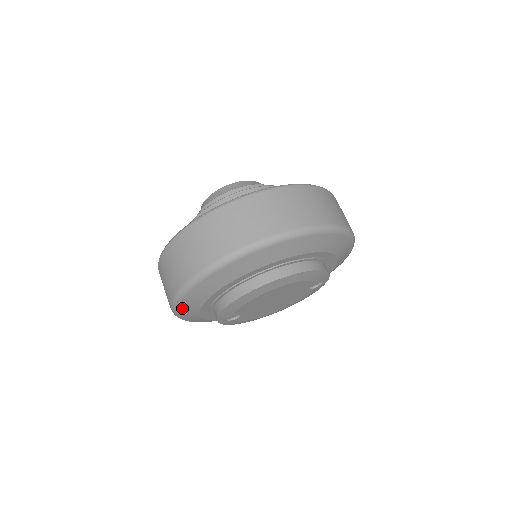
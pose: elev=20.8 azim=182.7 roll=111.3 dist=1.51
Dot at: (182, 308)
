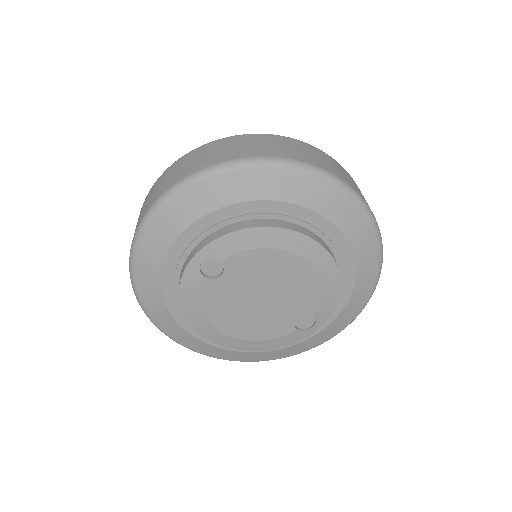
Dot at: (187, 196)
